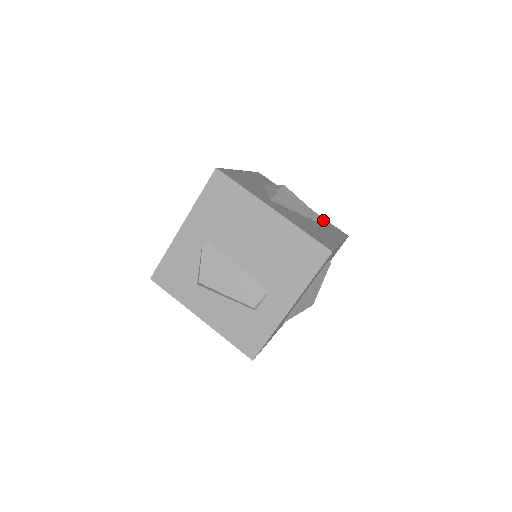
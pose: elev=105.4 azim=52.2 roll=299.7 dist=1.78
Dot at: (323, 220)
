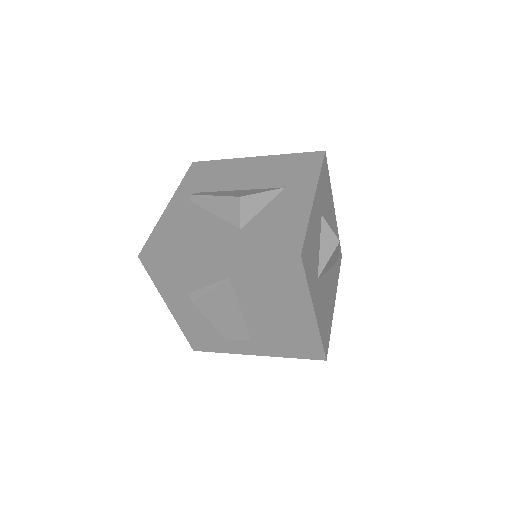
Dot at: occluded
